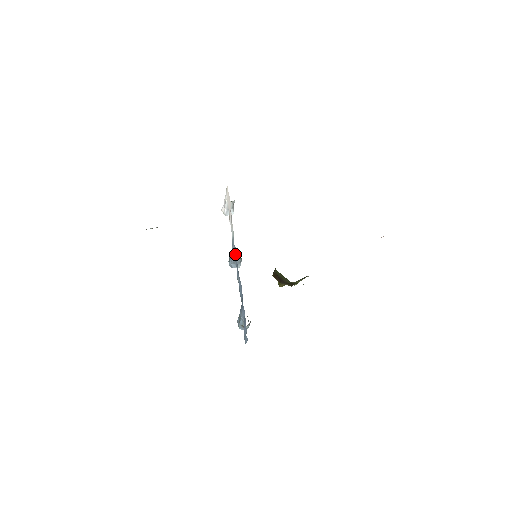
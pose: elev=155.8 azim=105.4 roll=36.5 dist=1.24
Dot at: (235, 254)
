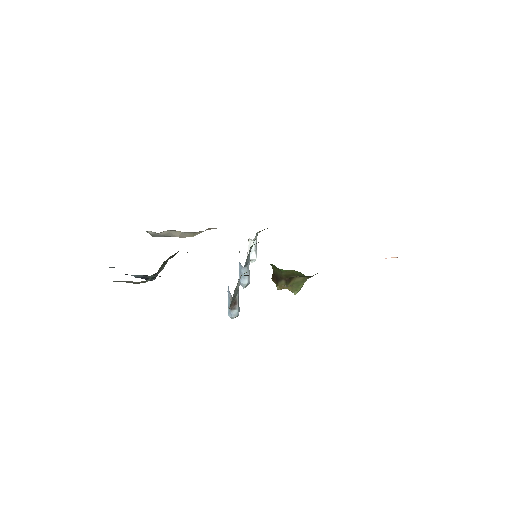
Dot at: occluded
